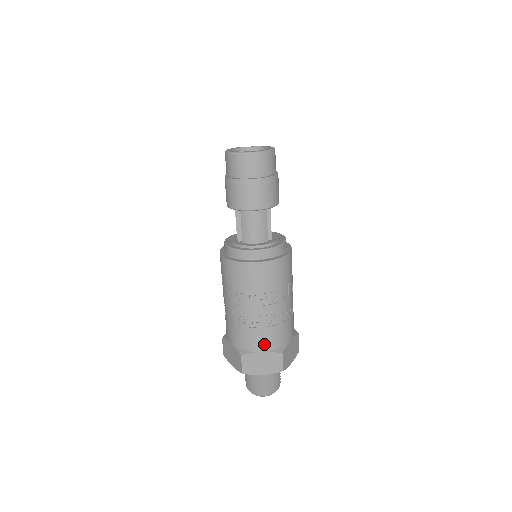
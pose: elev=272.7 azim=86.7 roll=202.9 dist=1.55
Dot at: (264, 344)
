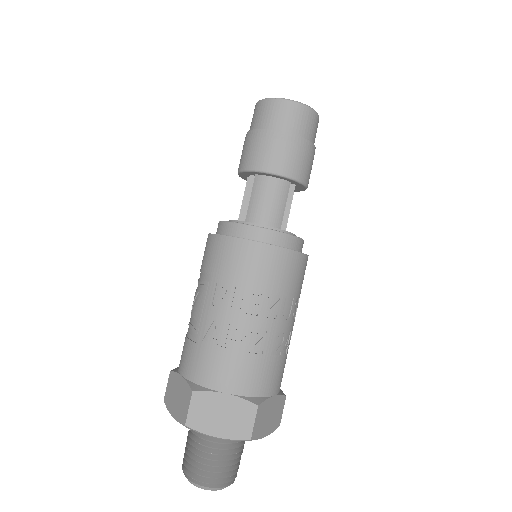
Dot at: (234, 381)
